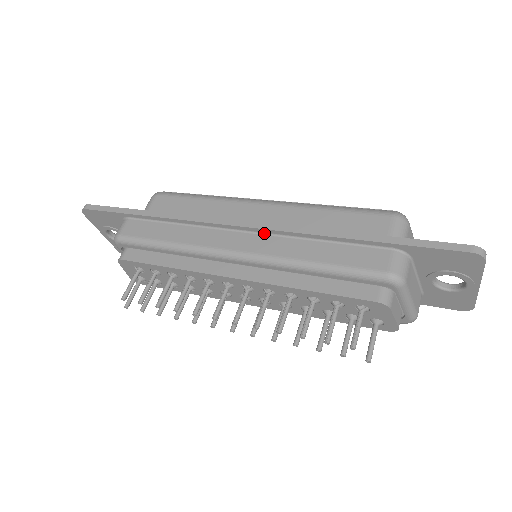
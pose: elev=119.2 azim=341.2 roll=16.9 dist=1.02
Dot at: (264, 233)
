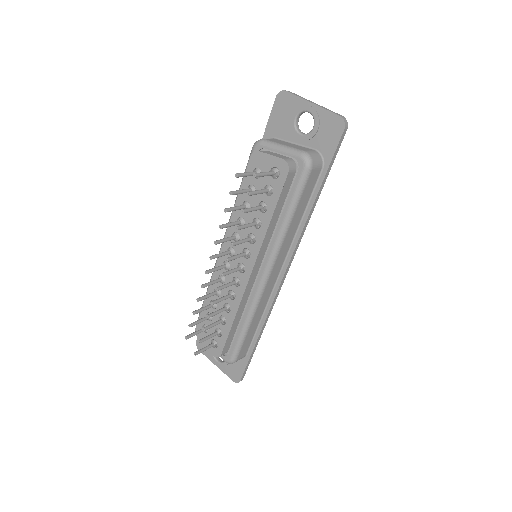
Dot at: occluded
